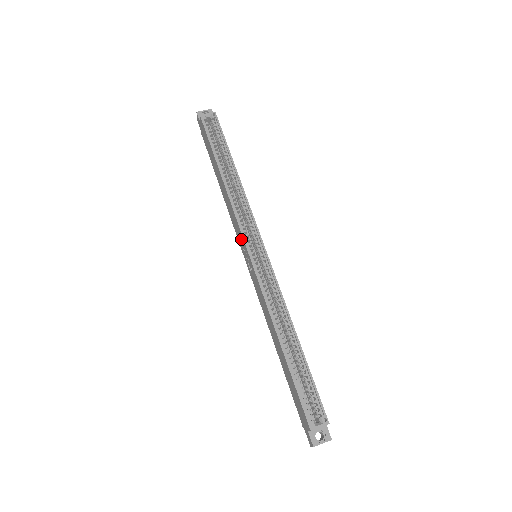
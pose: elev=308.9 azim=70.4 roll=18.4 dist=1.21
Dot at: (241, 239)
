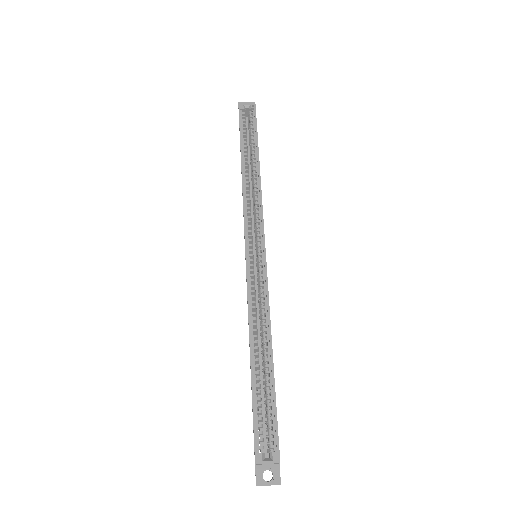
Dot at: occluded
